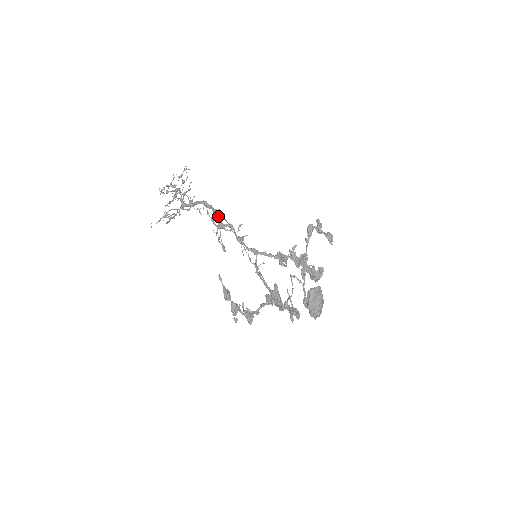
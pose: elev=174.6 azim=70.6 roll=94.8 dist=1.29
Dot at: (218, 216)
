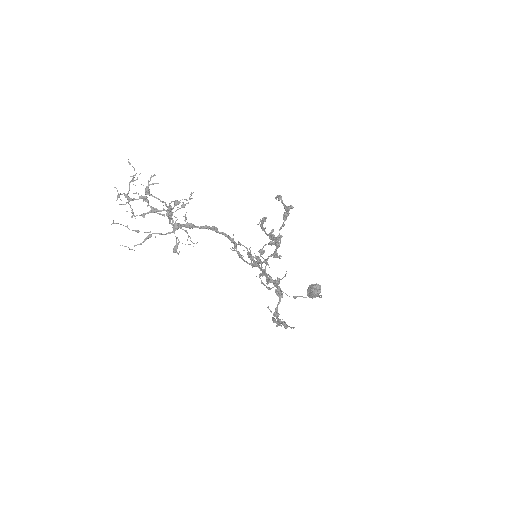
Dot at: occluded
